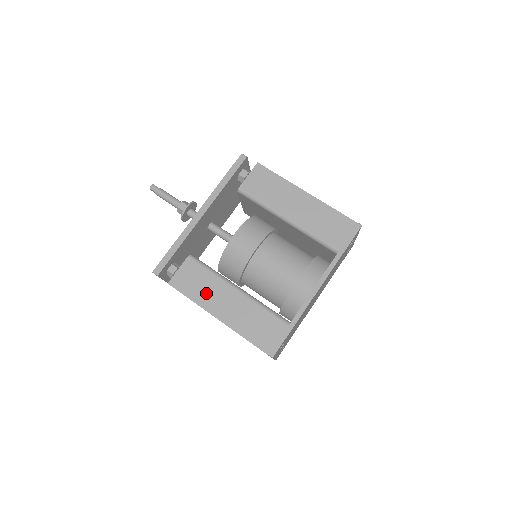
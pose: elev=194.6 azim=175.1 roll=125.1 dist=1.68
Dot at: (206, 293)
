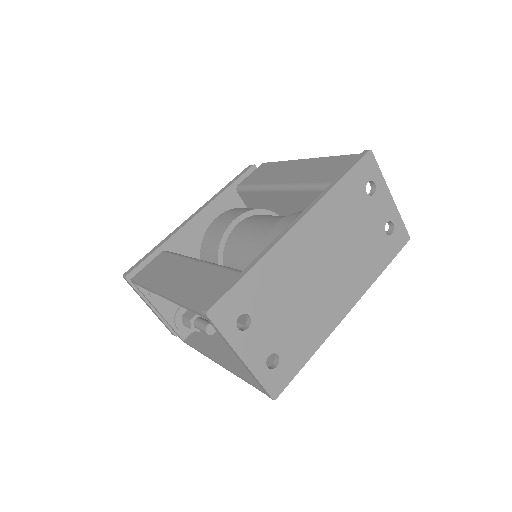
Dot at: (163, 275)
